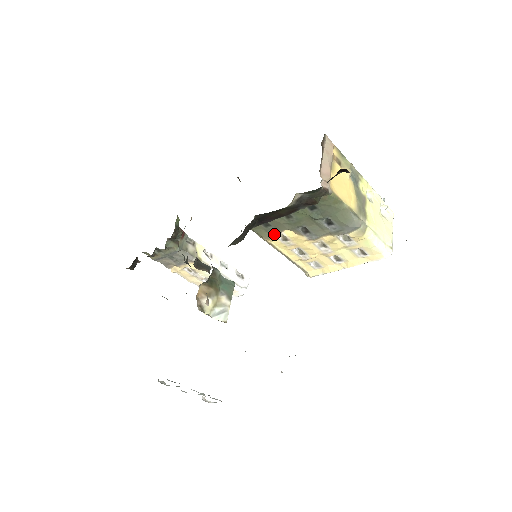
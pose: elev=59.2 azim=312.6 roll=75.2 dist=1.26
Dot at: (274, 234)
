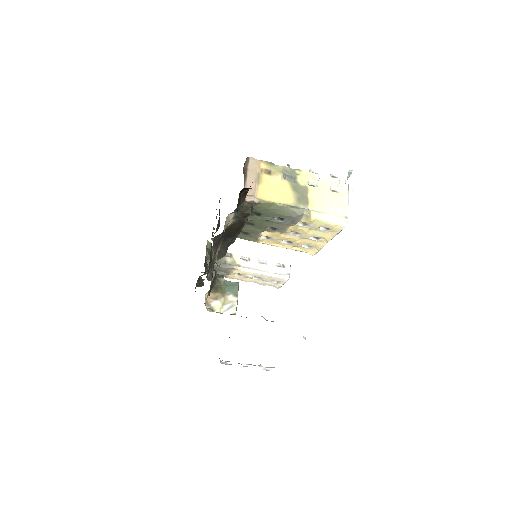
Dot at: (257, 237)
